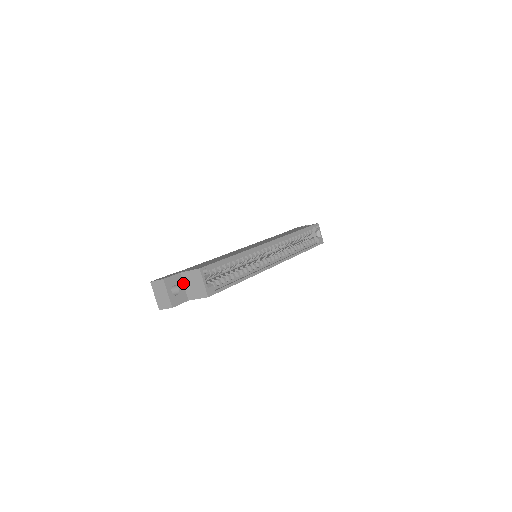
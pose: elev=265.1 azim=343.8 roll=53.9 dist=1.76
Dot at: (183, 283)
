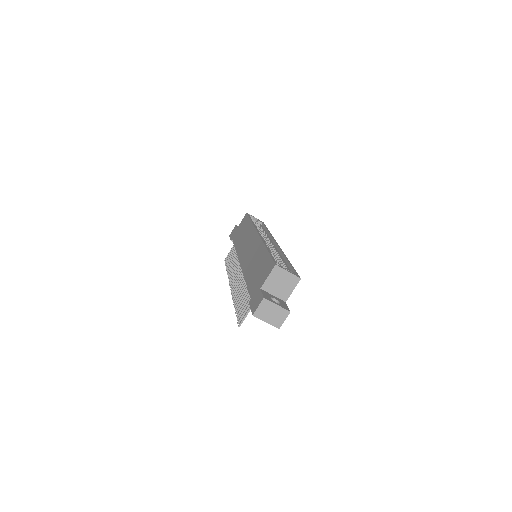
Dot at: (270, 294)
